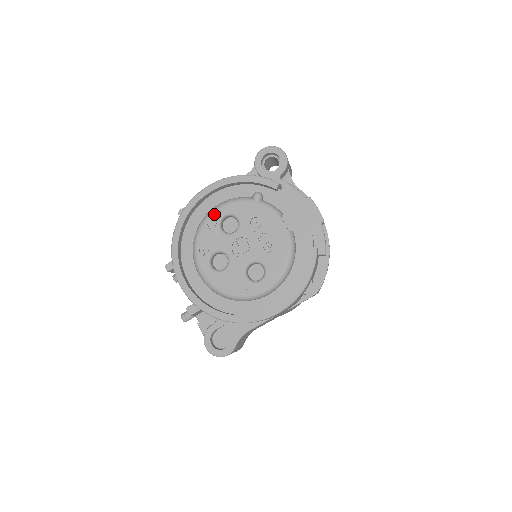
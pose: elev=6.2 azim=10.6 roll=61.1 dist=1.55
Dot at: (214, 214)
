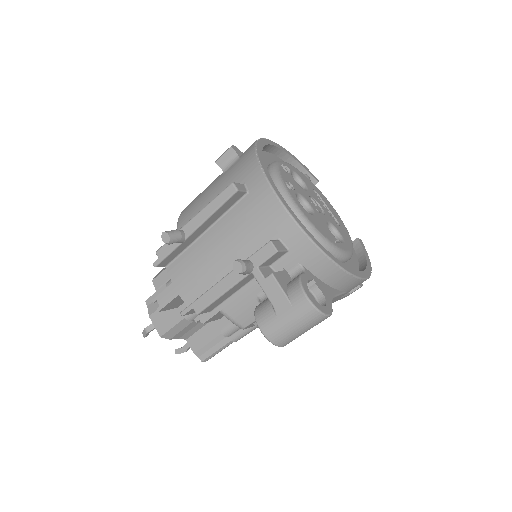
Dot at: (285, 164)
